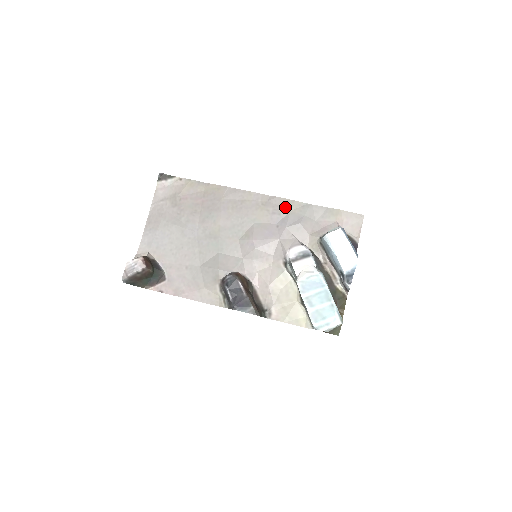
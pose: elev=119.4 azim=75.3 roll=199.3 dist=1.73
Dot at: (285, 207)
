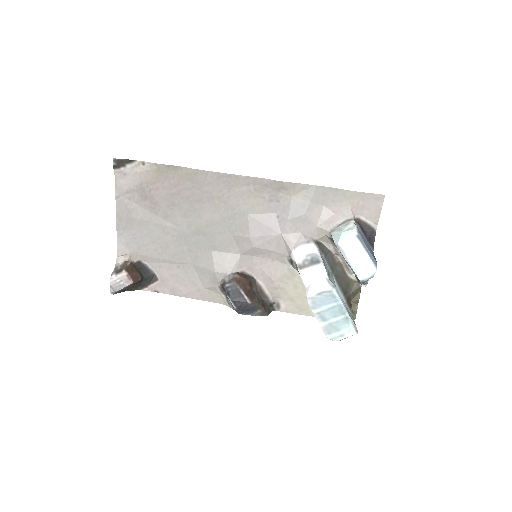
Dot at: (284, 192)
